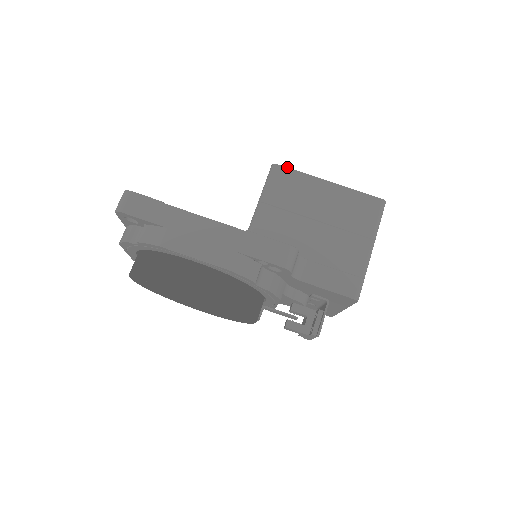
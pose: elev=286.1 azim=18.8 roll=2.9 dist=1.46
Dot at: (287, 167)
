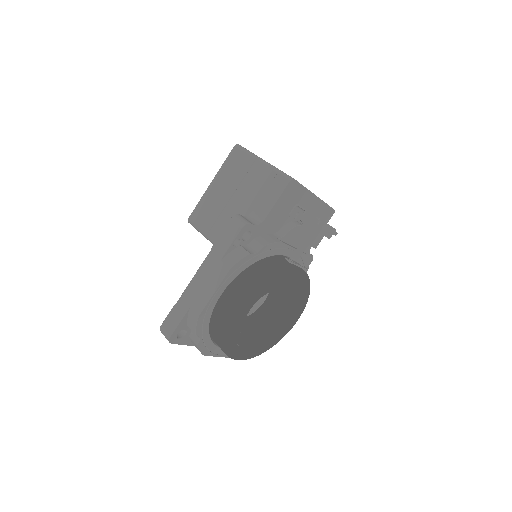
Dot at: (192, 212)
